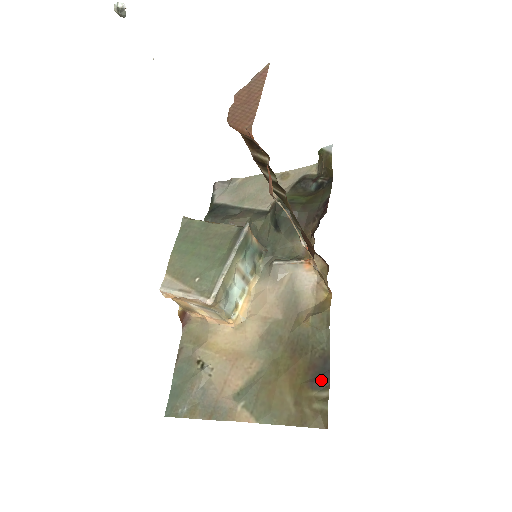
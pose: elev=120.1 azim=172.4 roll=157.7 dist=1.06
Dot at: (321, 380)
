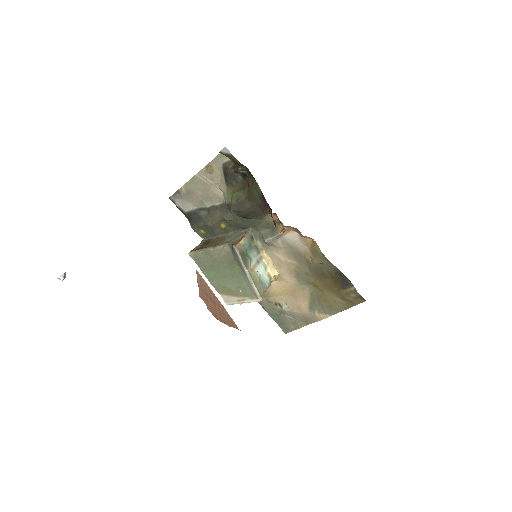
Dot at: (346, 283)
